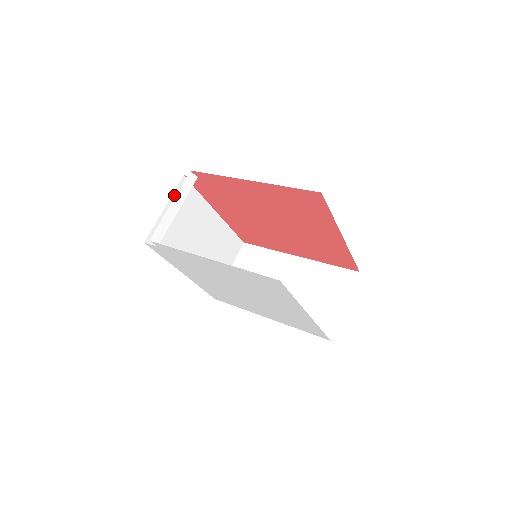
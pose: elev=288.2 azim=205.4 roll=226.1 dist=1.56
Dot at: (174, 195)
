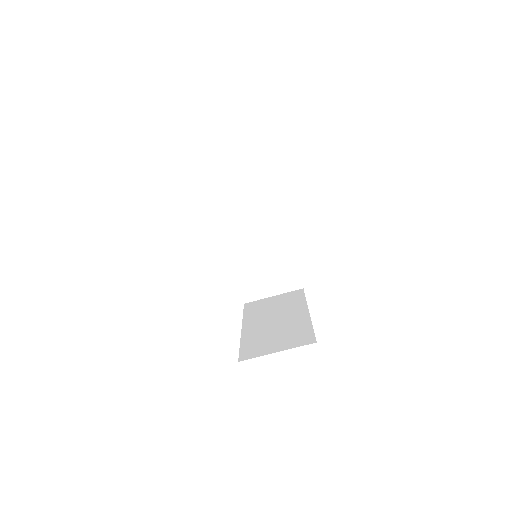
Dot at: occluded
